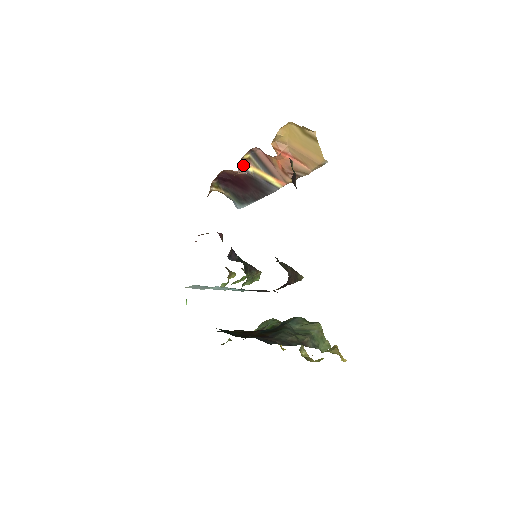
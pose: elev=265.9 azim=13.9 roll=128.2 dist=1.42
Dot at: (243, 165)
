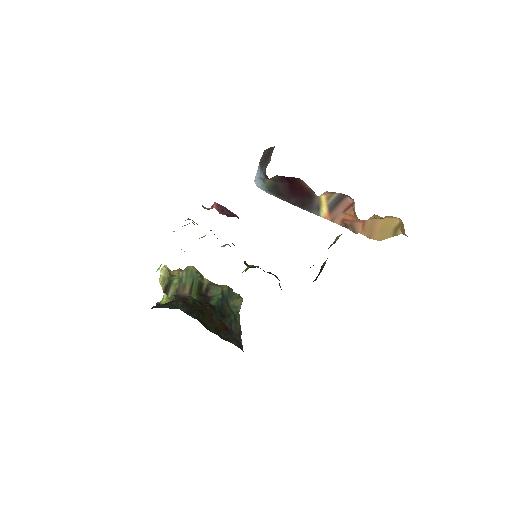
Dot at: occluded
